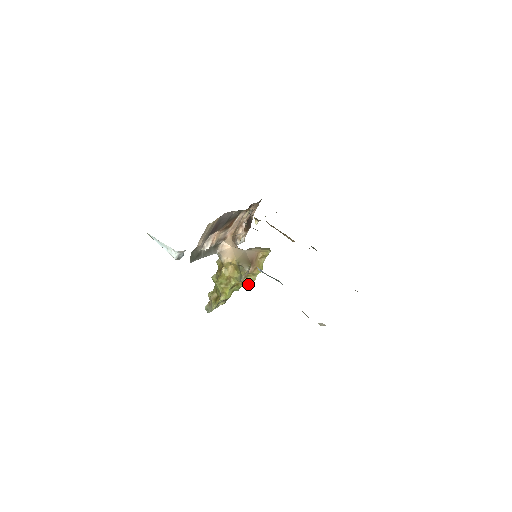
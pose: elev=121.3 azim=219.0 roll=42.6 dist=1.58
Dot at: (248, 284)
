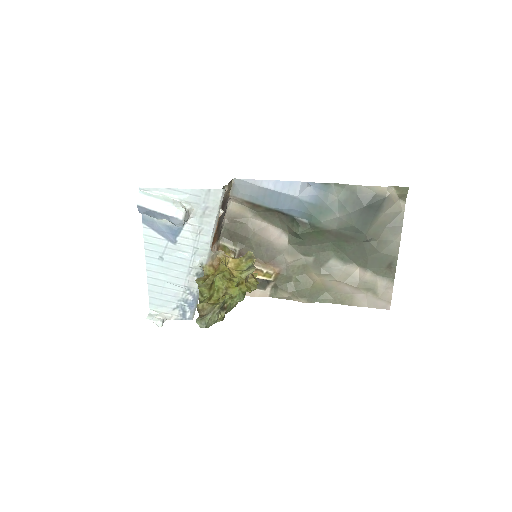
Dot at: (251, 291)
